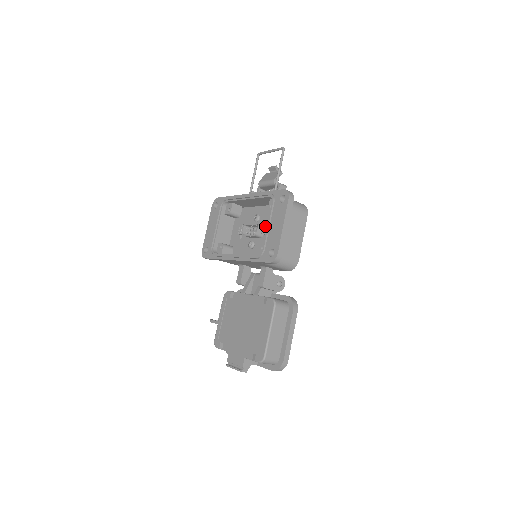
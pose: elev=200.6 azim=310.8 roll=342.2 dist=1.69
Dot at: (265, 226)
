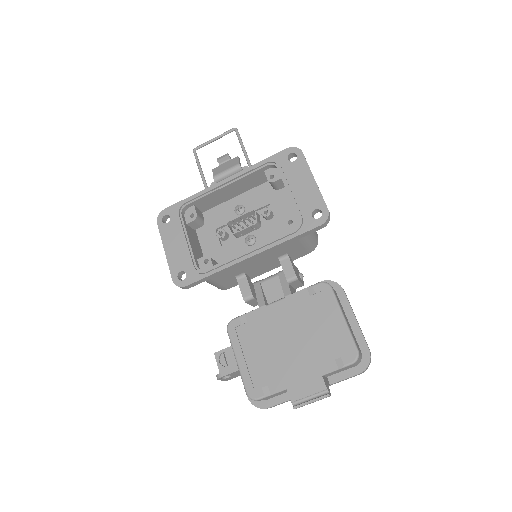
Dot at: (266, 207)
